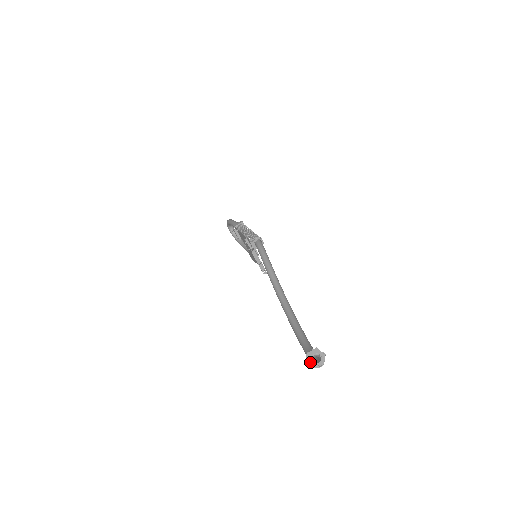
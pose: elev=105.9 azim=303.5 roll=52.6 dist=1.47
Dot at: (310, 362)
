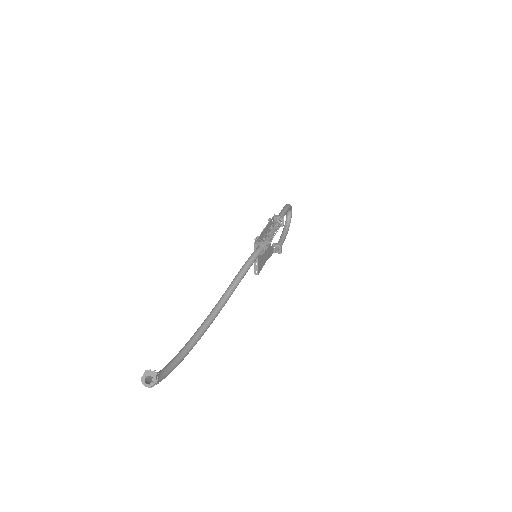
Dot at: (143, 377)
